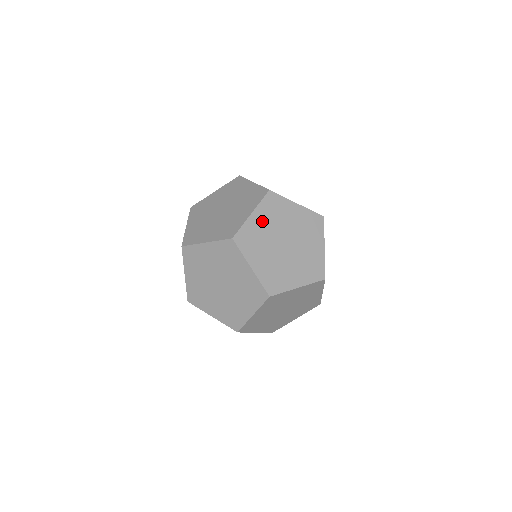
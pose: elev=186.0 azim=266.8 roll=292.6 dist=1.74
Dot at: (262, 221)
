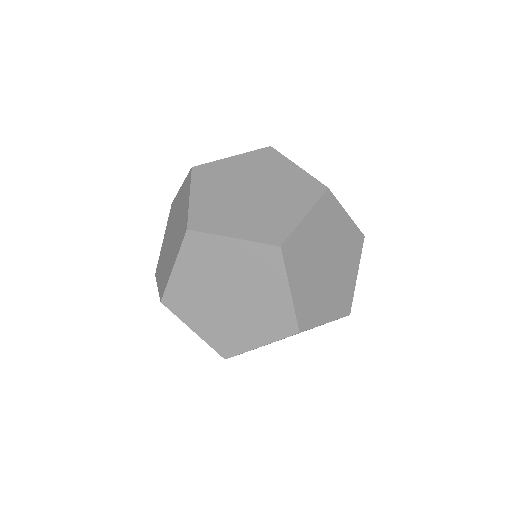
Dot at: occluded
